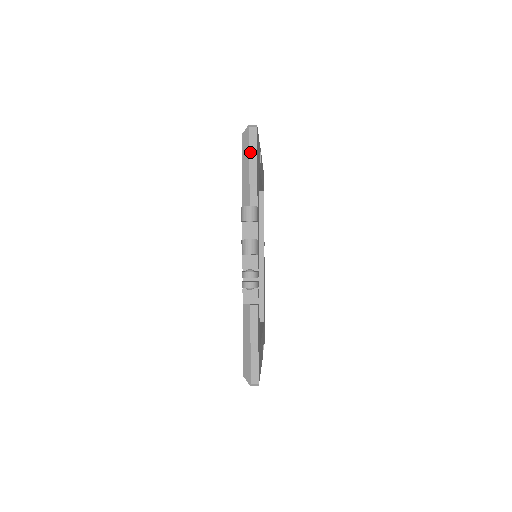
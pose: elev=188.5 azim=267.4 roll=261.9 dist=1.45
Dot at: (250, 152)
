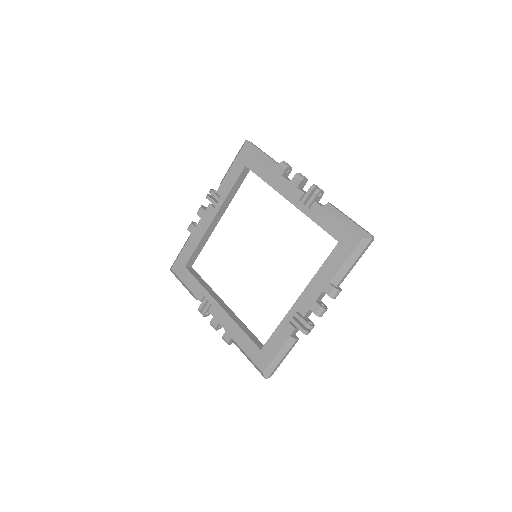
Dot at: (361, 255)
